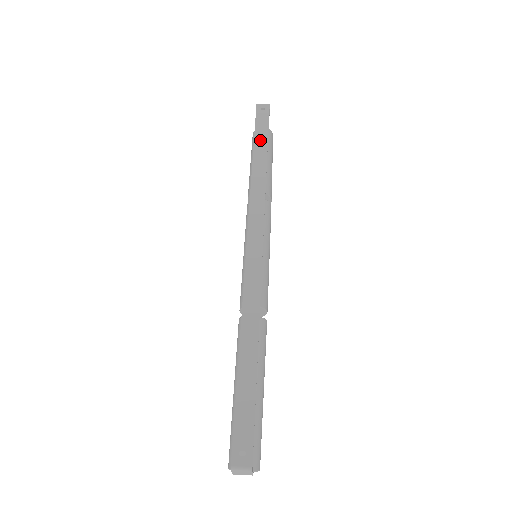
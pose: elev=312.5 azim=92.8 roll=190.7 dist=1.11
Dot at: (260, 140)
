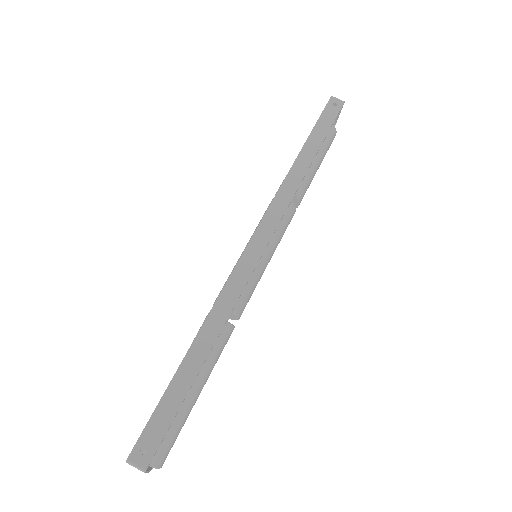
Dot at: (316, 137)
